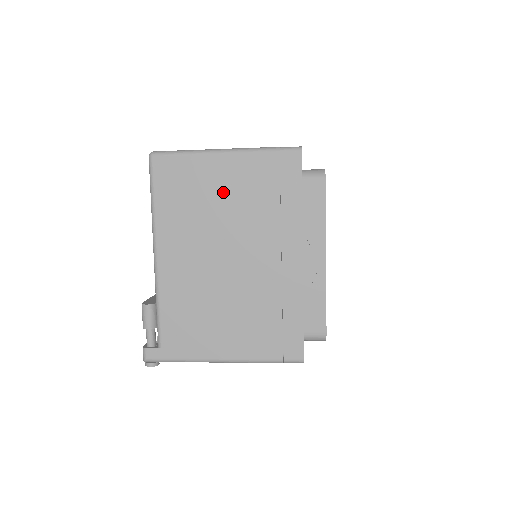
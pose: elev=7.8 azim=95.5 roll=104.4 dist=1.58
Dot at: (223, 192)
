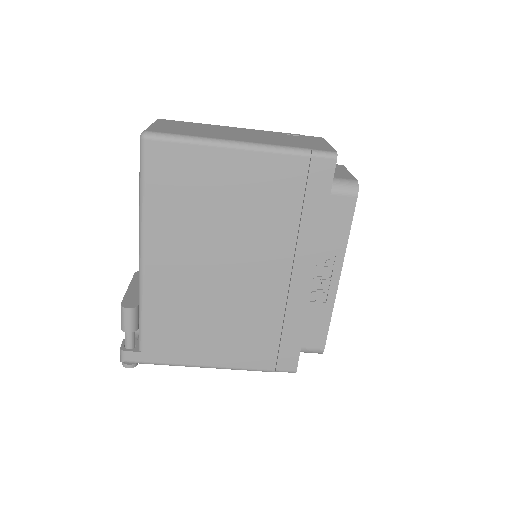
Dot at: (234, 196)
